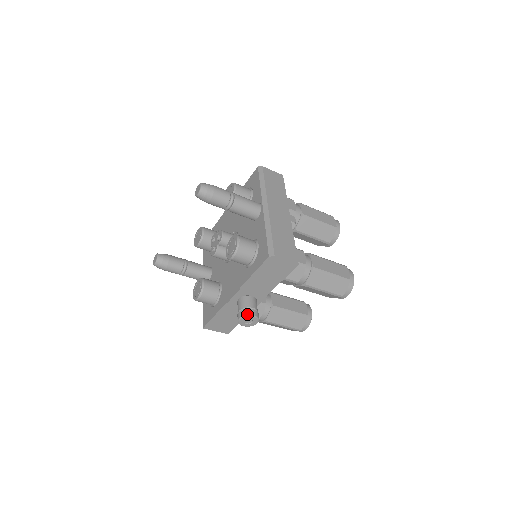
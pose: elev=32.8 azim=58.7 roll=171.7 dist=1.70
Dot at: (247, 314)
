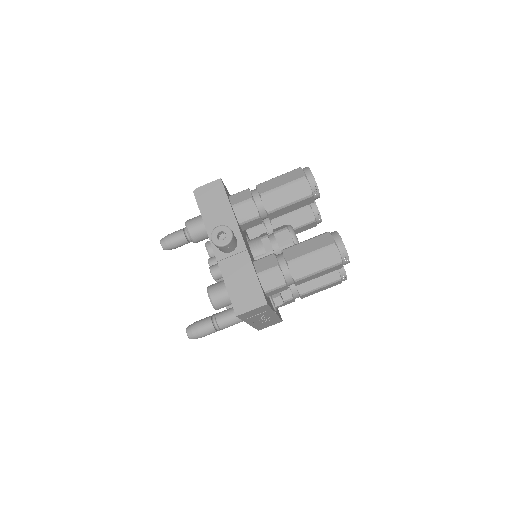
Dot at: (212, 231)
